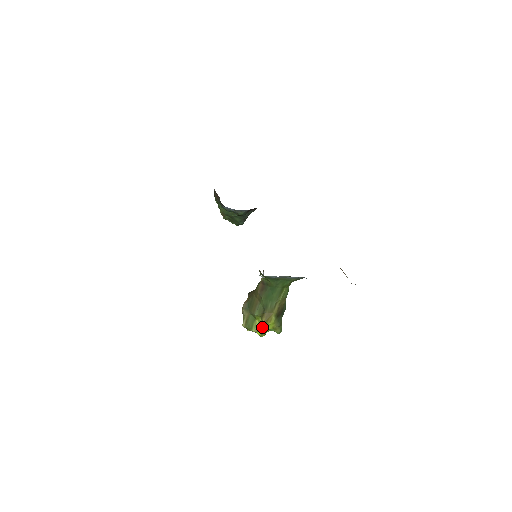
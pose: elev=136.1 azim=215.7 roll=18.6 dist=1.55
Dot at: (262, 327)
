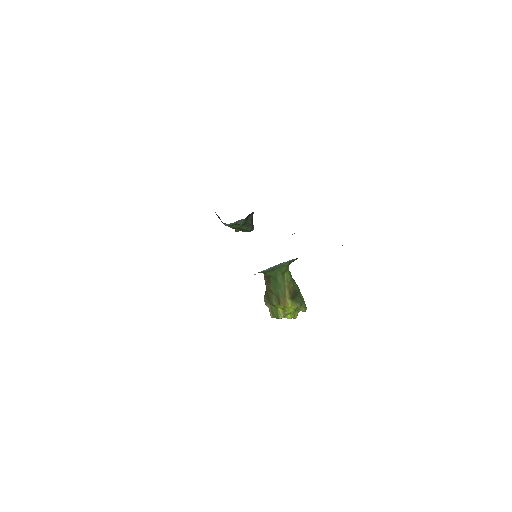
Dot at: (286, 312)
